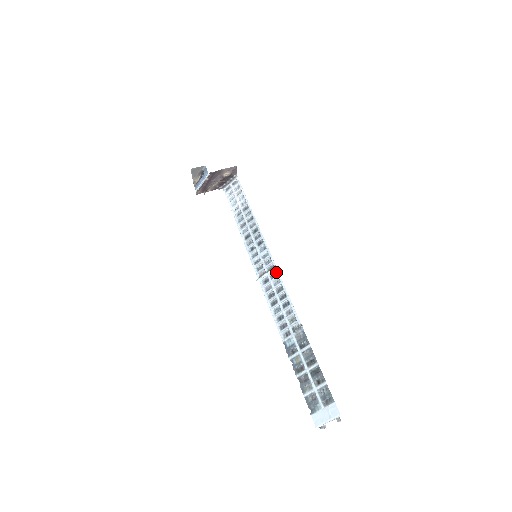
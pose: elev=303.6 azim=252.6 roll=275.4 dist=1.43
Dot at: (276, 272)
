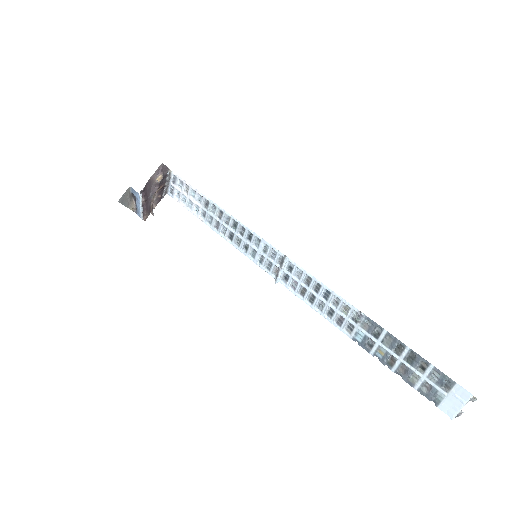
Dot at: (290, 263)
